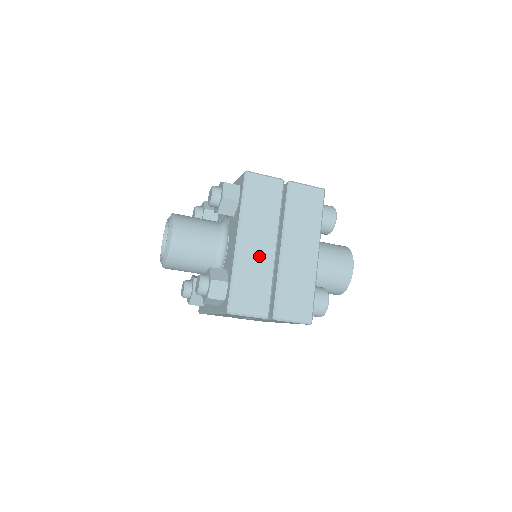
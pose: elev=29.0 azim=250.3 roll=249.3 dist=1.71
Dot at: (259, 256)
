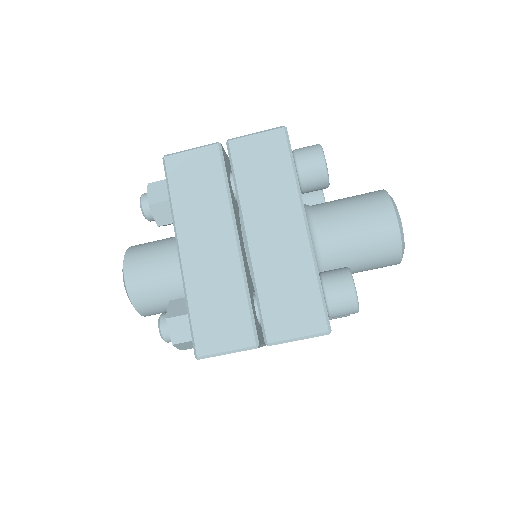
Dot at: (216, 263)
